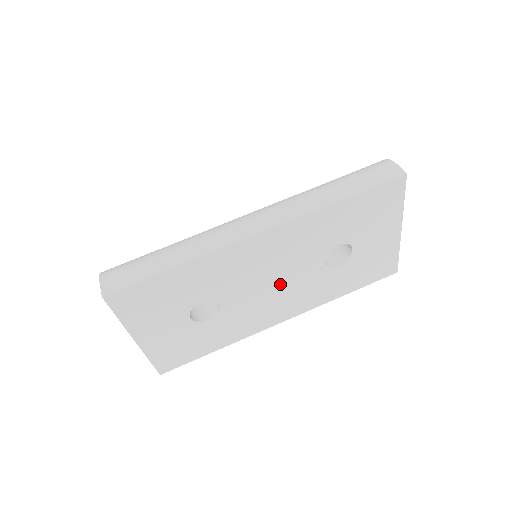
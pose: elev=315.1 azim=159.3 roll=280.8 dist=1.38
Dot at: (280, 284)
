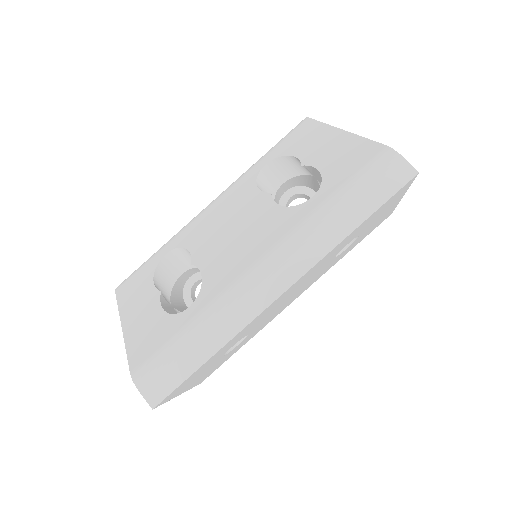
Dot at: (296, 292)
